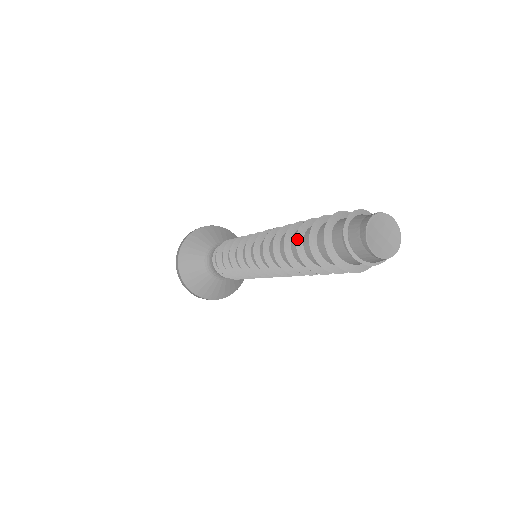
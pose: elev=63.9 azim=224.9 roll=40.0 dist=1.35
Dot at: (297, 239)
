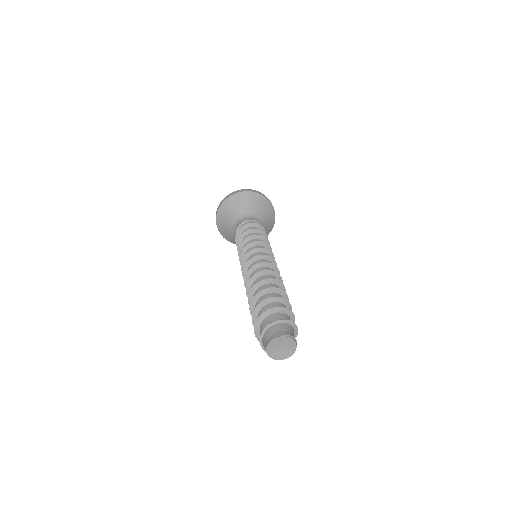
Dot at: (257, 294)
